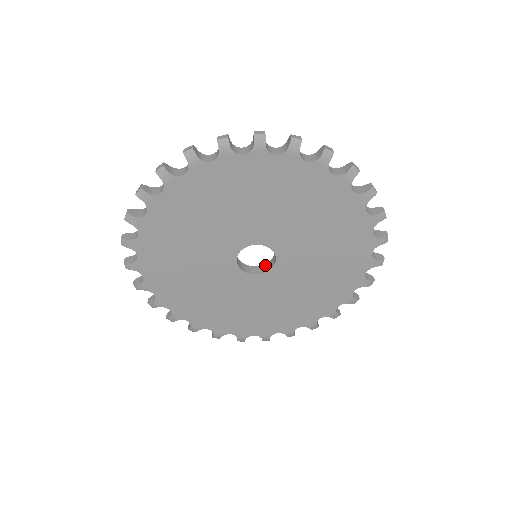
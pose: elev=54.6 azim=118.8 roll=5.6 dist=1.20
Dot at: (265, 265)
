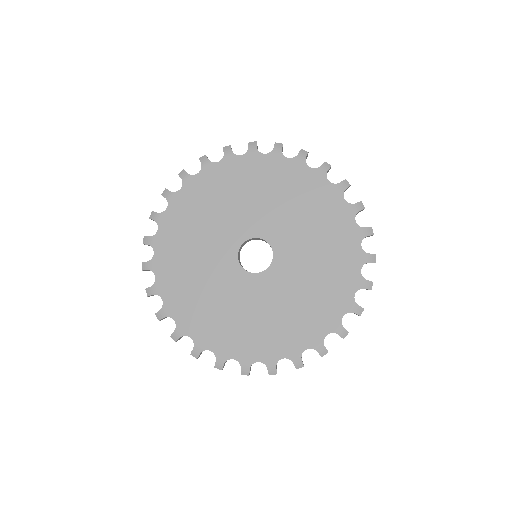
Dot at: occluded
